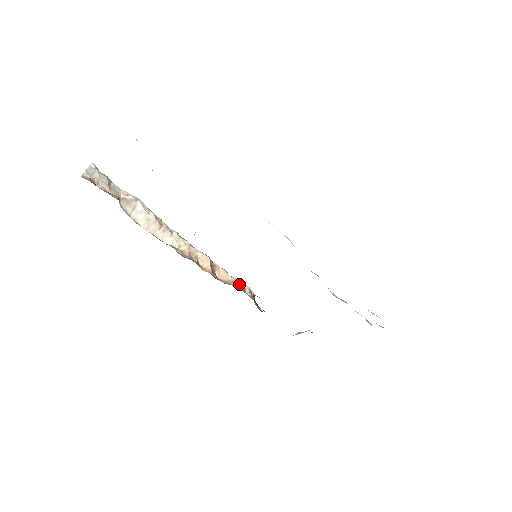
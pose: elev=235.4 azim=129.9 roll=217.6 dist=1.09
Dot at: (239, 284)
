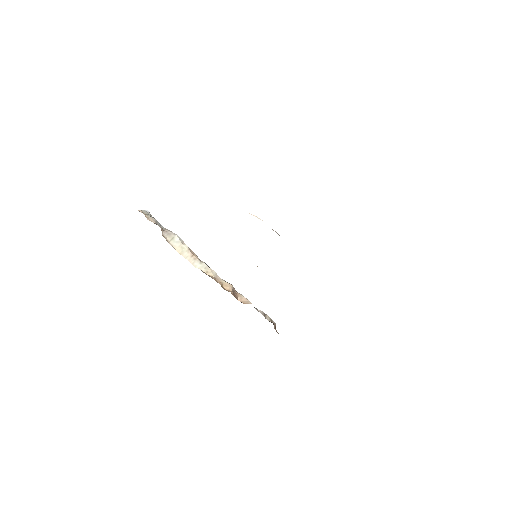
Dot at: occluded
